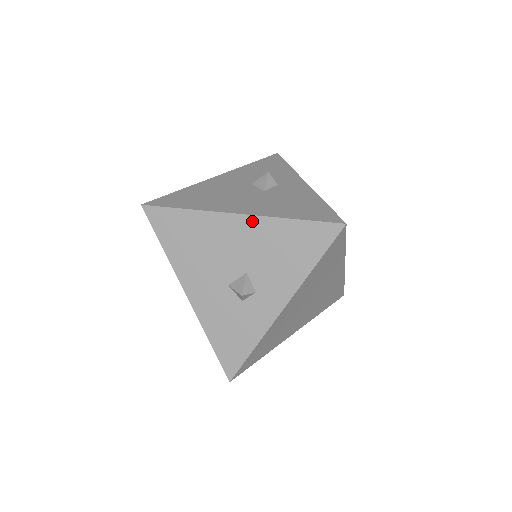
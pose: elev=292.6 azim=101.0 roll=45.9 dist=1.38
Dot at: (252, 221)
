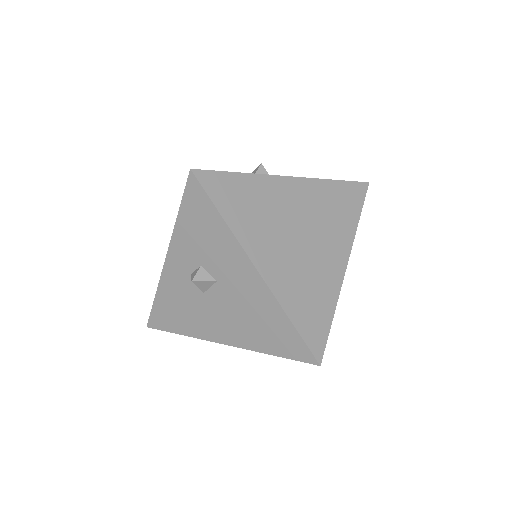
Dot at: occluded
